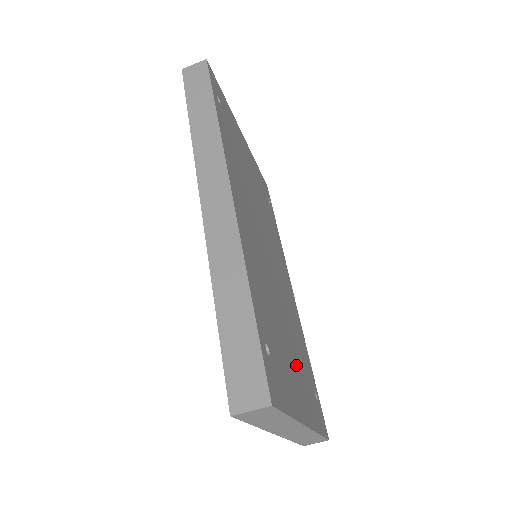
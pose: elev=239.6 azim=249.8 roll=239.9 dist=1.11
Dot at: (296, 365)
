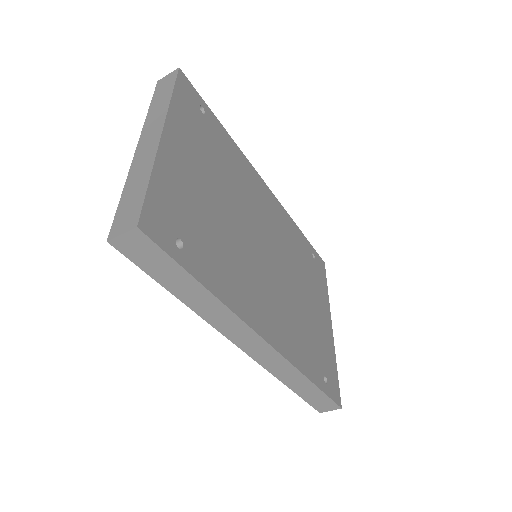
Dot at: (313, 298)
